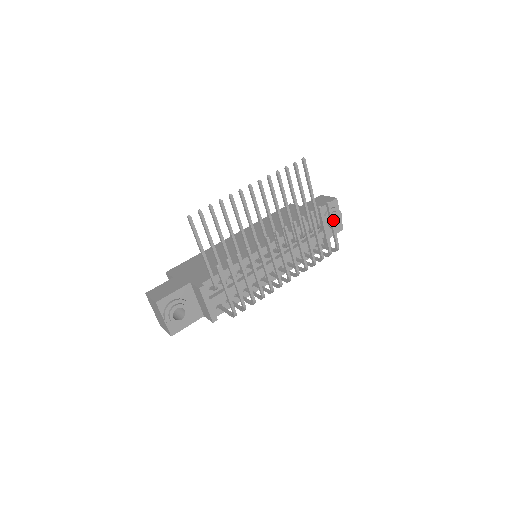
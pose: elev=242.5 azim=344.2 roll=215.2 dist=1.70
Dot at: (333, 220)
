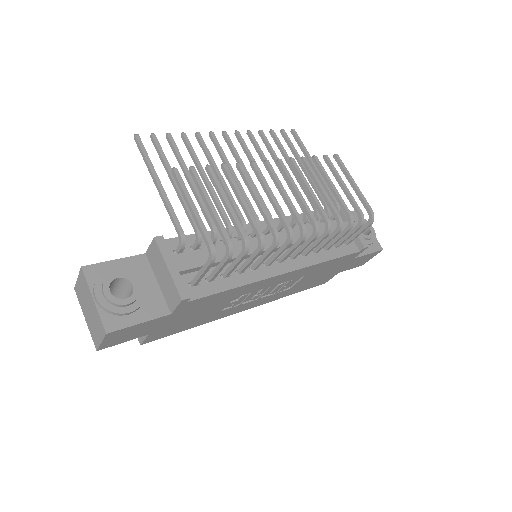
Dot at: (350, 176)
